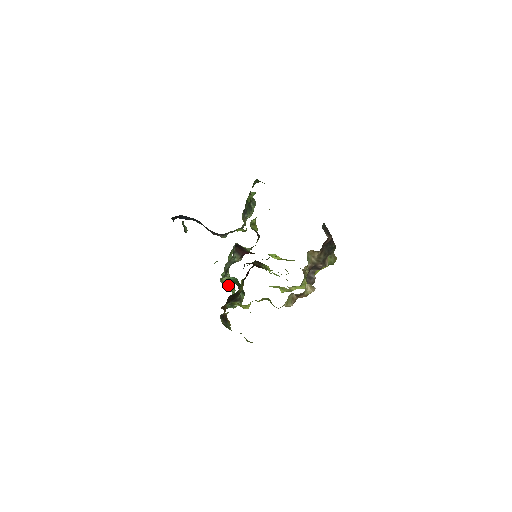
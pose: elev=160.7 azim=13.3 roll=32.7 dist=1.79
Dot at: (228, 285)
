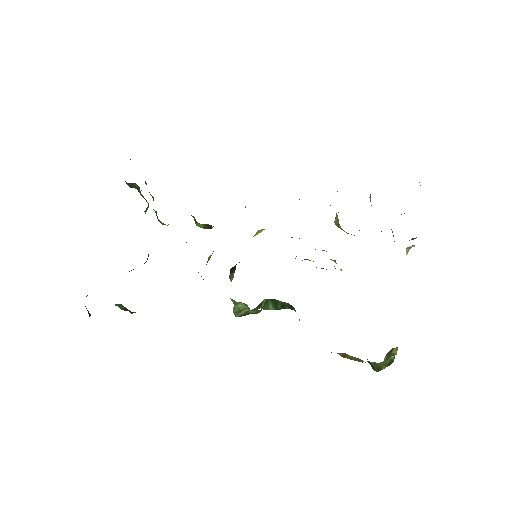
Dot at: (241, 309)
